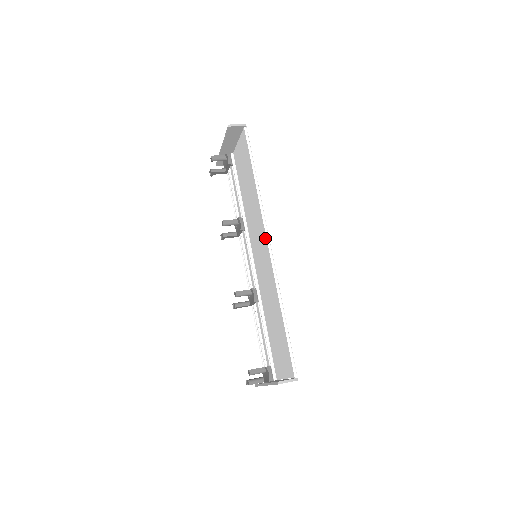
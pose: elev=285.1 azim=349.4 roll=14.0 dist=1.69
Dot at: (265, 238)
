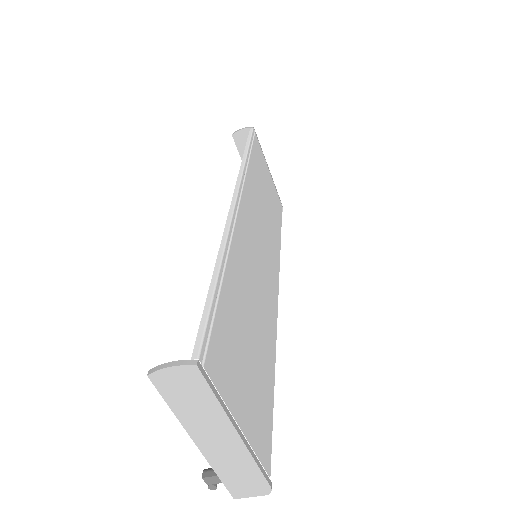
Dot at: occluded
